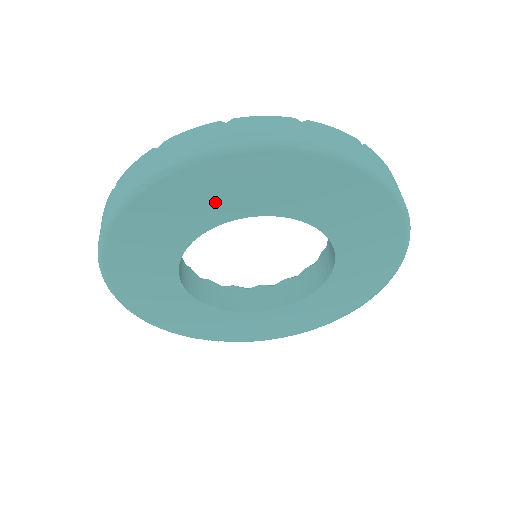
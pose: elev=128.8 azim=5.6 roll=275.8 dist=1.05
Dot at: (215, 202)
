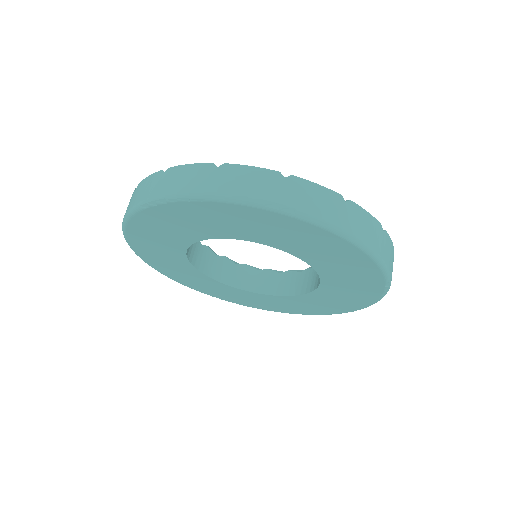
Dot at: (206, 225)
